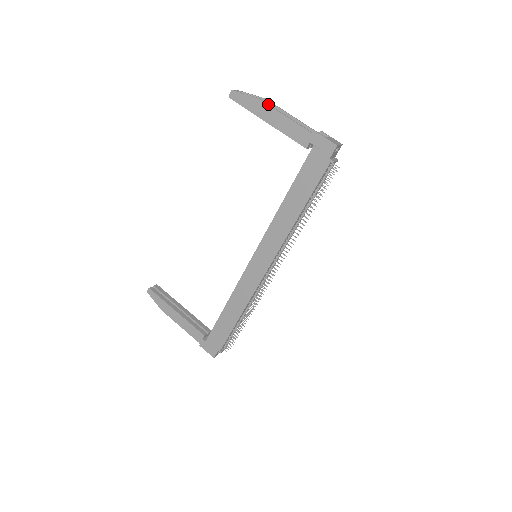
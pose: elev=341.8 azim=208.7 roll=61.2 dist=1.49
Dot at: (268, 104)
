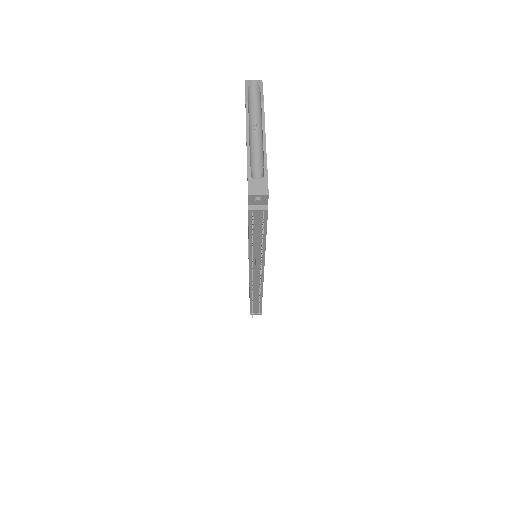
Dot at: (247, 112)
